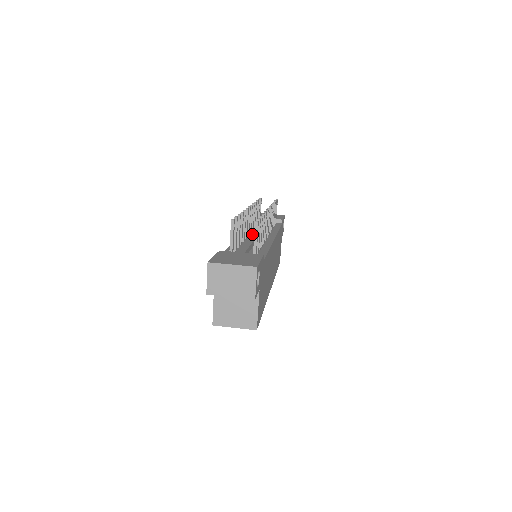
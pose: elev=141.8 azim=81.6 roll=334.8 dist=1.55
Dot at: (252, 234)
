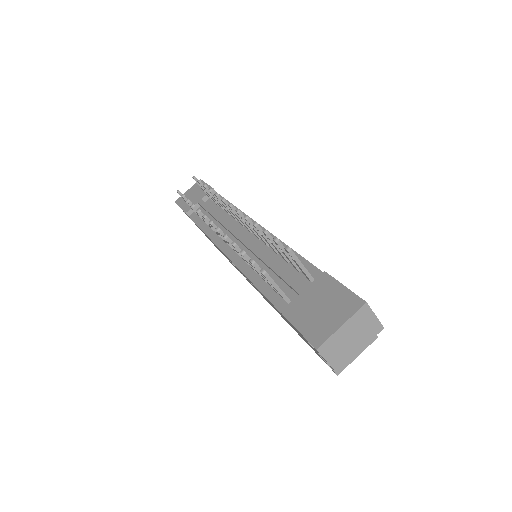
Dot at: occluded
